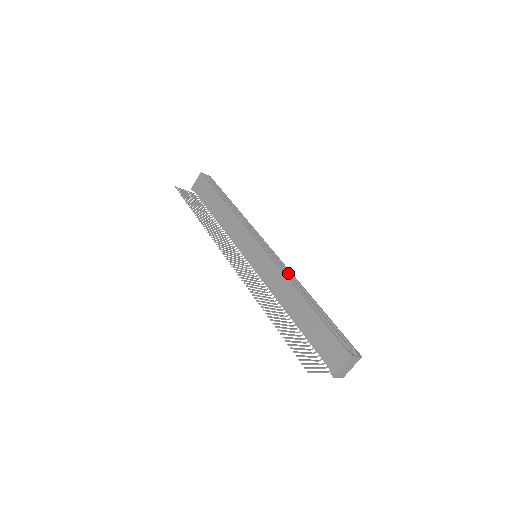
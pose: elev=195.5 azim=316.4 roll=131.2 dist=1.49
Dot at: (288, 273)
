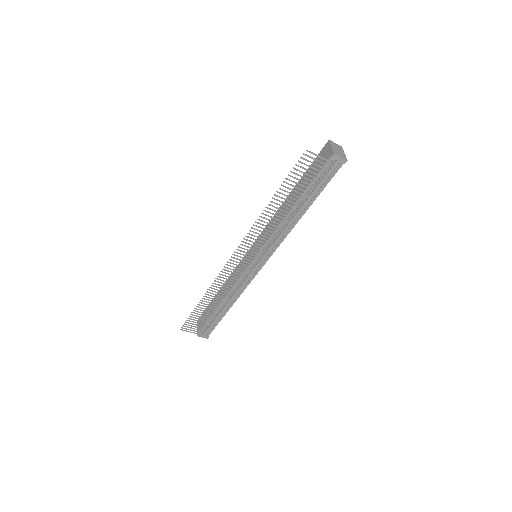
Dot at: occluded
